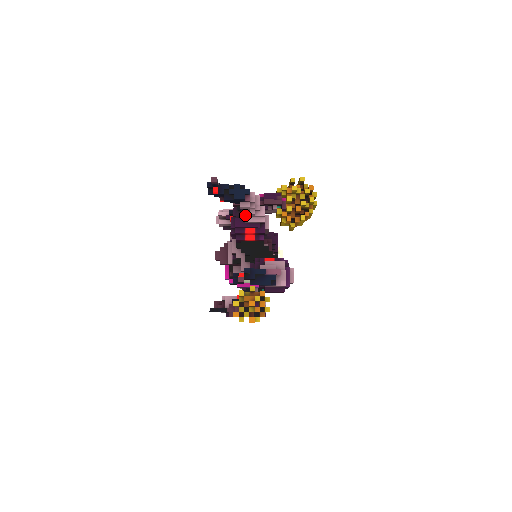
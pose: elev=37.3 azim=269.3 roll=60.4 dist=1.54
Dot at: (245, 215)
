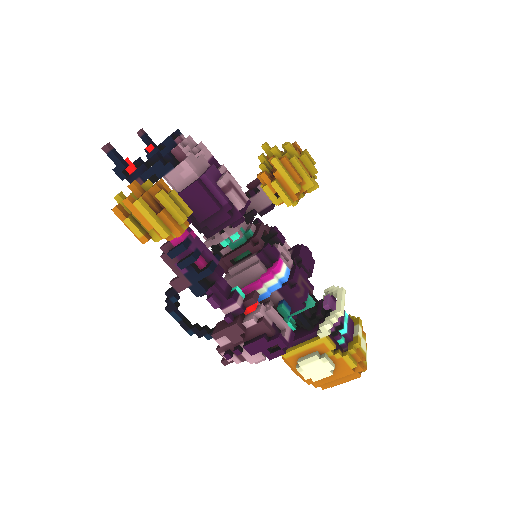
Dot at: occluded
